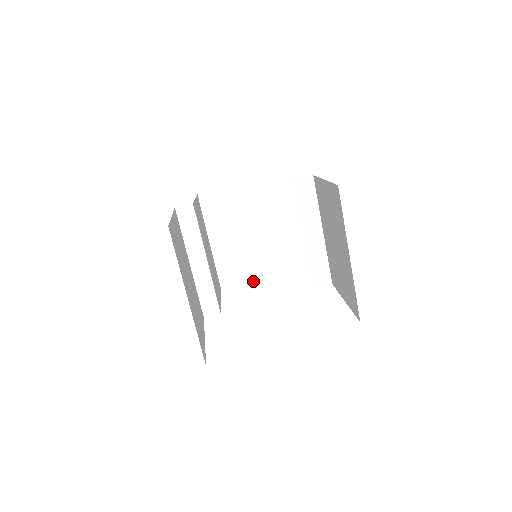
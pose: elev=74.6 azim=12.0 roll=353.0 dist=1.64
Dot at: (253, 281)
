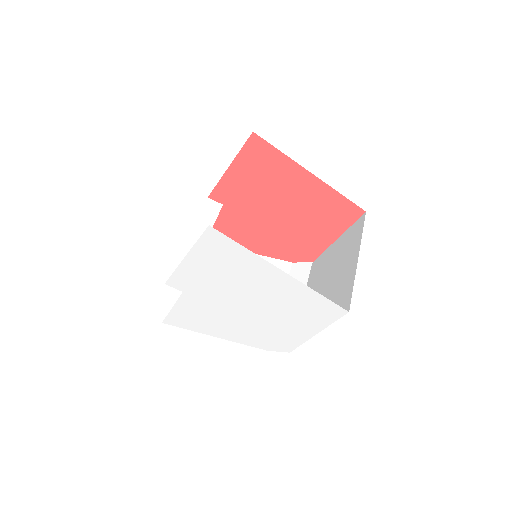
Dot at: occluded
